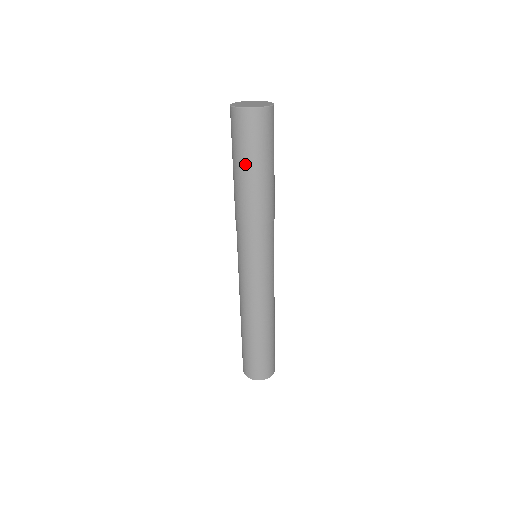
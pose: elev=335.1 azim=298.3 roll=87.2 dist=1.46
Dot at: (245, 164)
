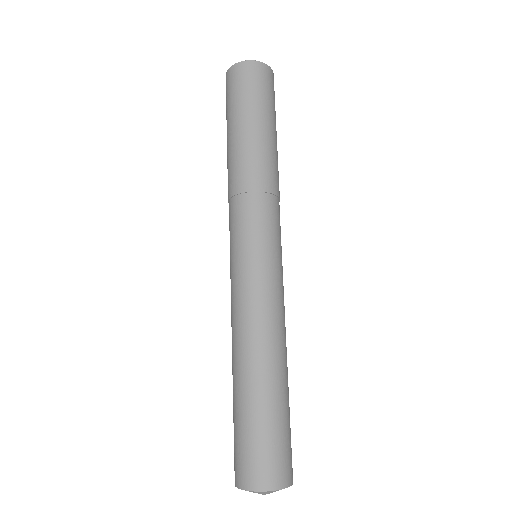
Dot at: (259, 117)
